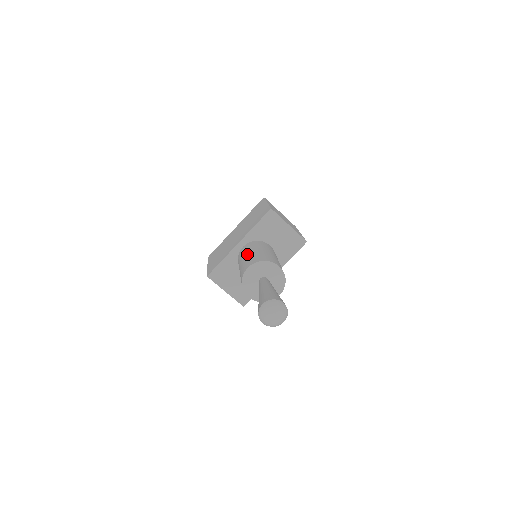
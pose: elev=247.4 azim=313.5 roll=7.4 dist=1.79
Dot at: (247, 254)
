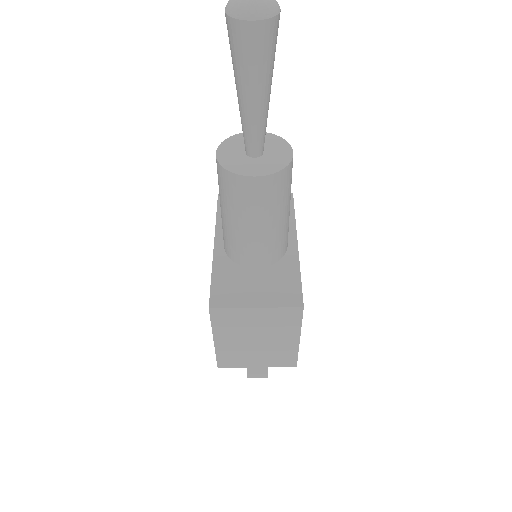
Dot at: occluded
